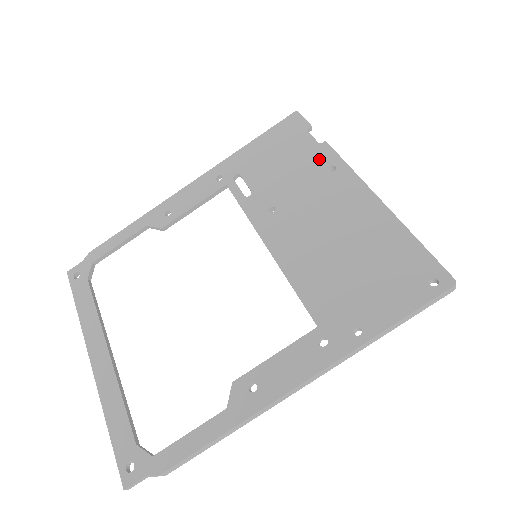
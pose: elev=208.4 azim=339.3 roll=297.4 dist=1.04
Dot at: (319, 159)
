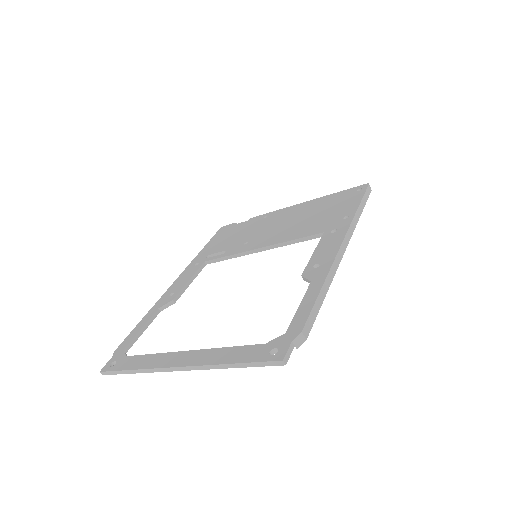
Dot at: (254, 221)
